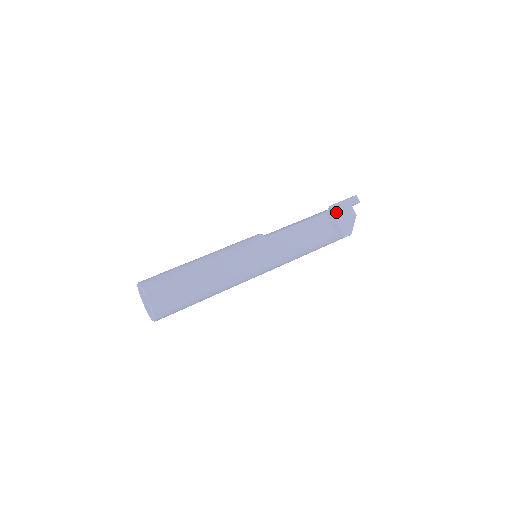
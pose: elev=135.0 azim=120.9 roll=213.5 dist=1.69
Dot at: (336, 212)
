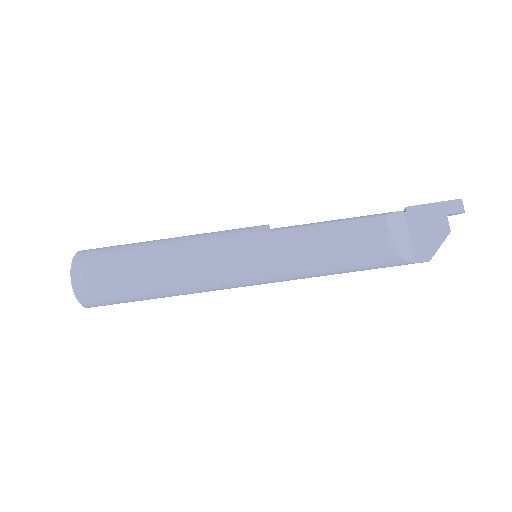
Dot at: (414, 219)
